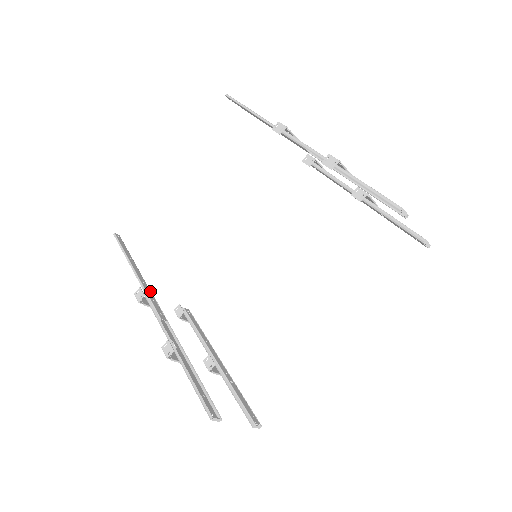
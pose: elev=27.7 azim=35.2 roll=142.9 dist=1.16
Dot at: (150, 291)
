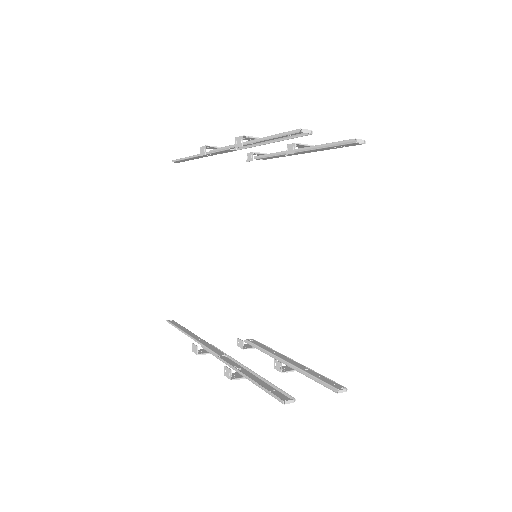
Dot at: (207, 342)
